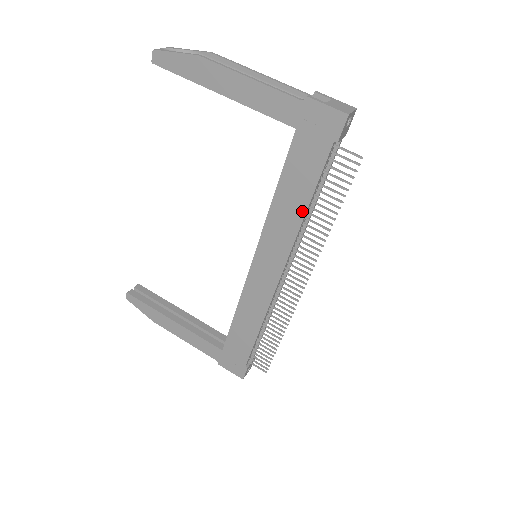
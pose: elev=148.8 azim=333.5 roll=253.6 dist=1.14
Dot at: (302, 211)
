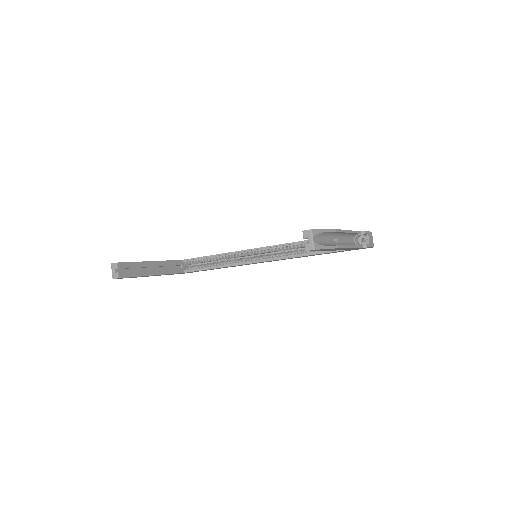
Dot at: occluded
